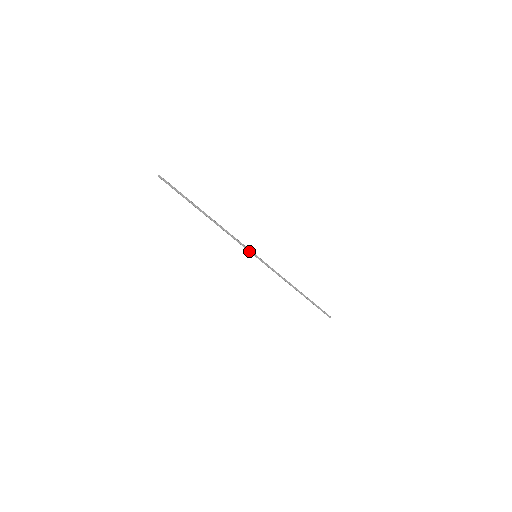
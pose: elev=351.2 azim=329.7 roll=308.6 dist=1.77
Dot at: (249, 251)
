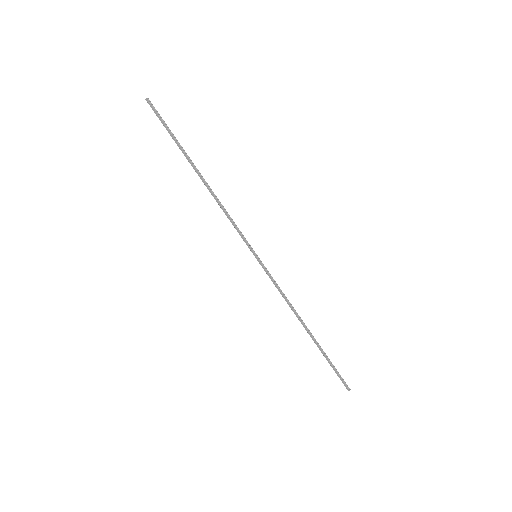
Dot at: (247, 245)
